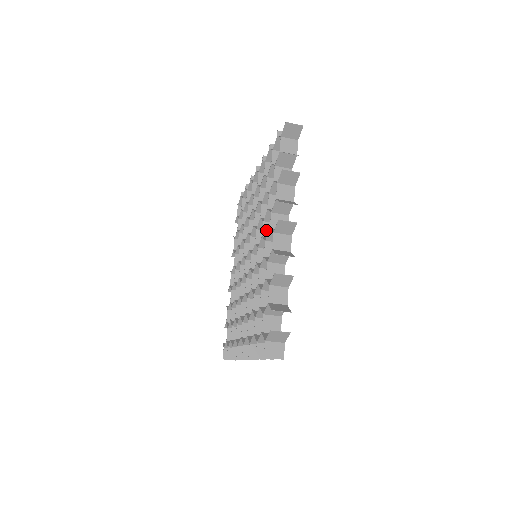
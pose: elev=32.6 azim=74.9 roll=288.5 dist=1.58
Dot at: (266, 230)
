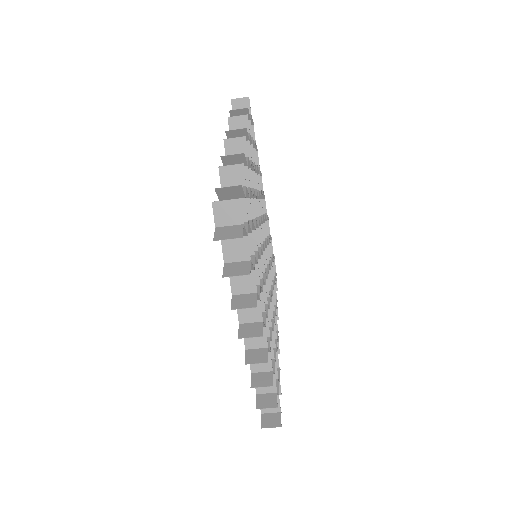
Dot at: occluded
